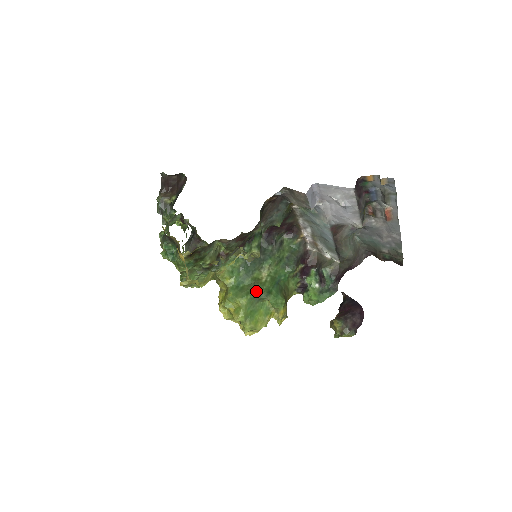
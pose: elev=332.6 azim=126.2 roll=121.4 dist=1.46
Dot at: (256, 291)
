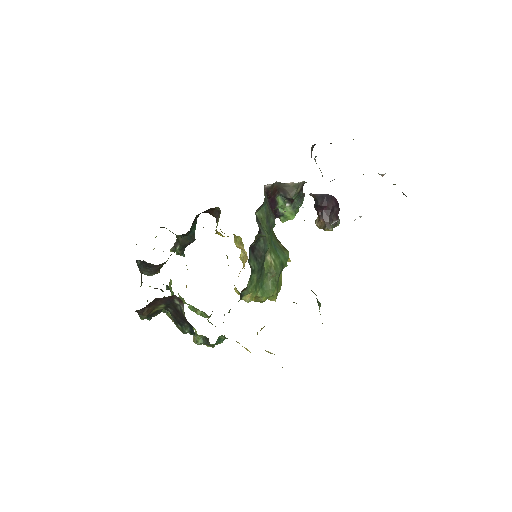
Dot at: (277, 277)
